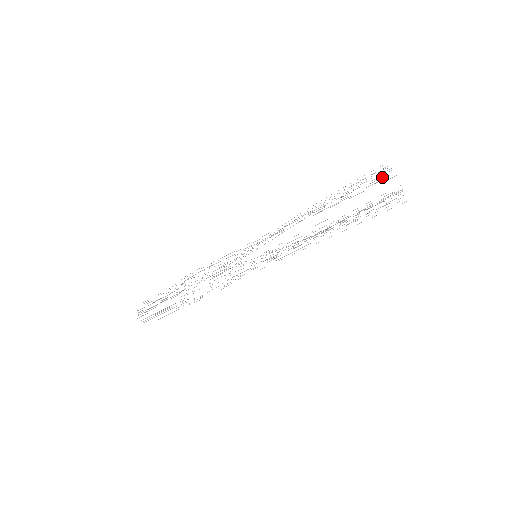
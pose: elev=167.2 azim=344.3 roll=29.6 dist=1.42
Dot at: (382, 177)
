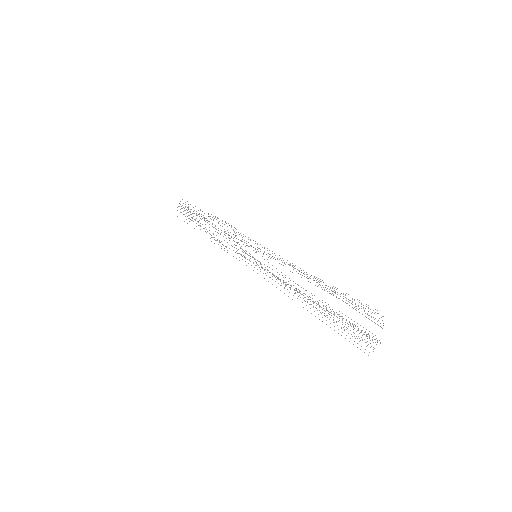
Dot at: occluded
